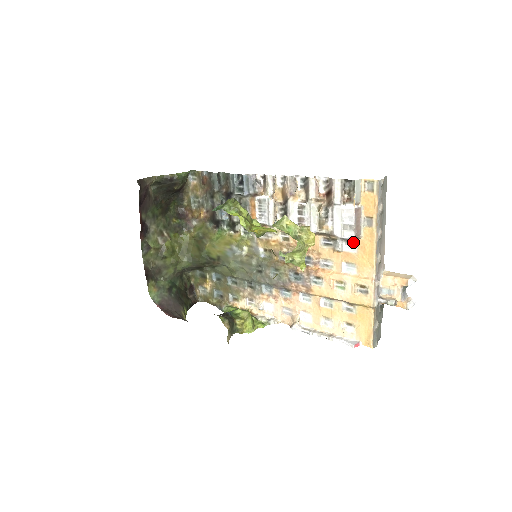
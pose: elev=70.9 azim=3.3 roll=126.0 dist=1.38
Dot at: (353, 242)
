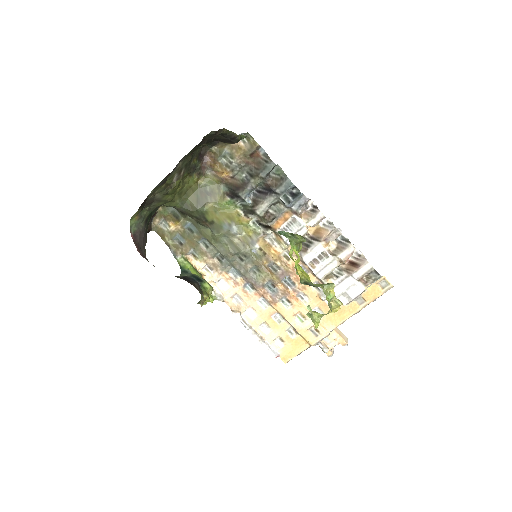
Dot at: occluded
